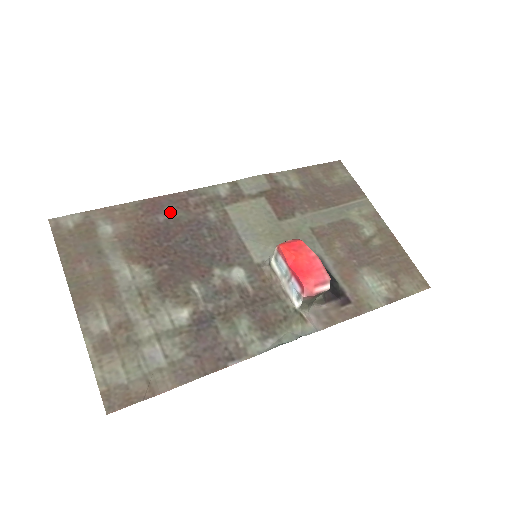
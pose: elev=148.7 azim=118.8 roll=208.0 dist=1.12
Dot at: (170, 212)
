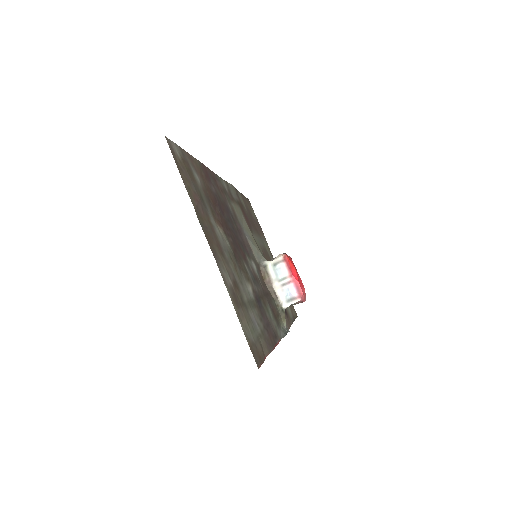
Dot at: (215, 186)
